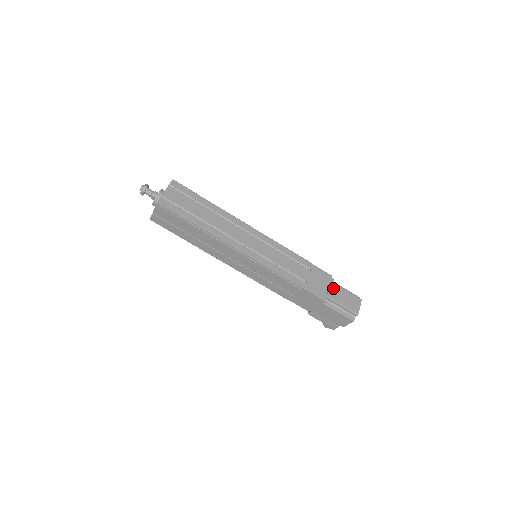
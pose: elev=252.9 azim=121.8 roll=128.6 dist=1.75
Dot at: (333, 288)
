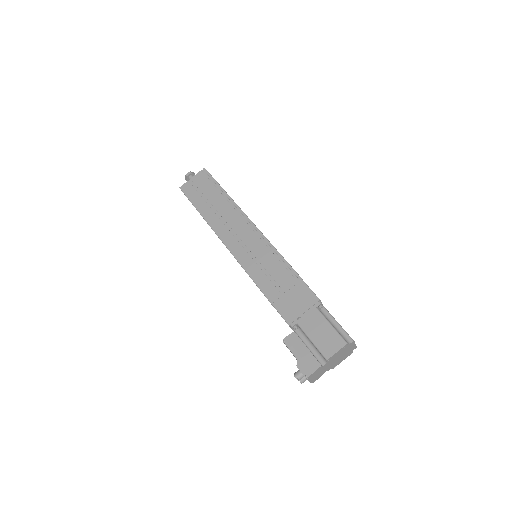
Dot at: occluded
